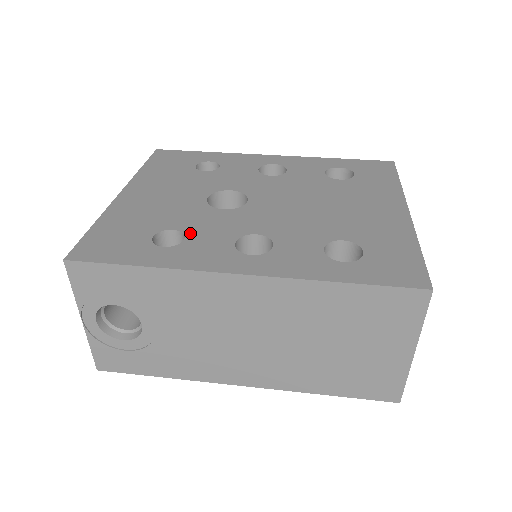
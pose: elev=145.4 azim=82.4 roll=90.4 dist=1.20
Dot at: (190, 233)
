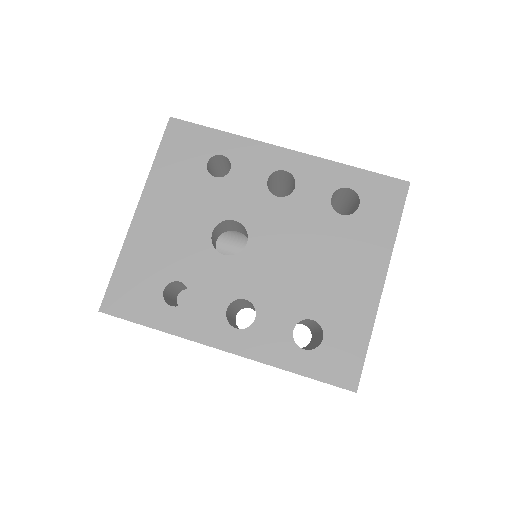
Dot at: (193, 289)
